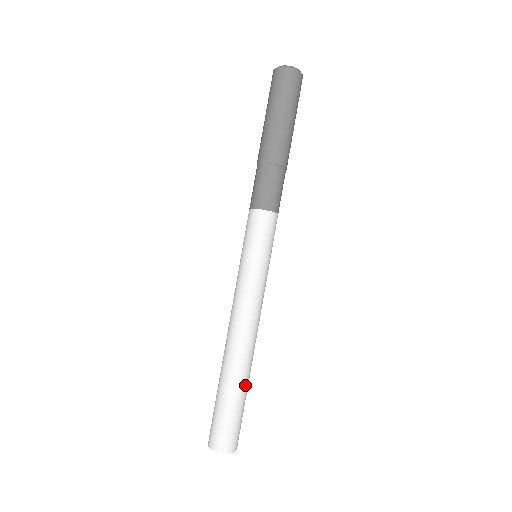
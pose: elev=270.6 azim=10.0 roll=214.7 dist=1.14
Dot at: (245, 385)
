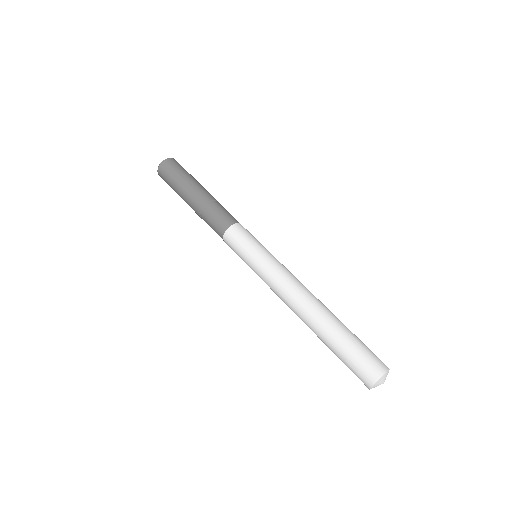
Dot at: (339, 324)
